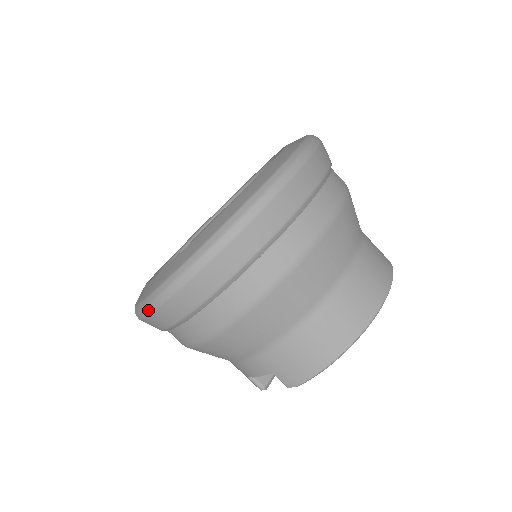
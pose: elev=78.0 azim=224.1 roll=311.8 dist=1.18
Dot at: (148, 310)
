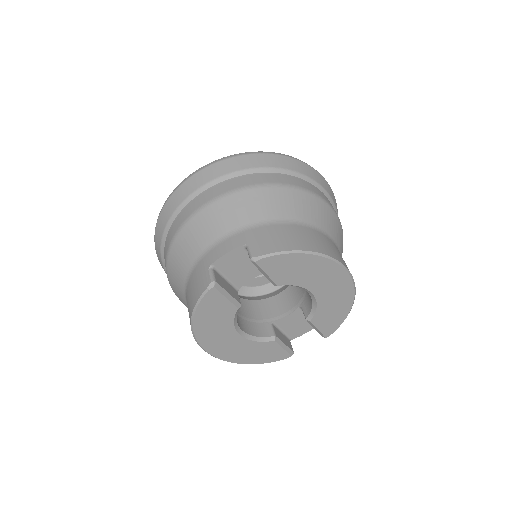
Dot at: (203, 167)
